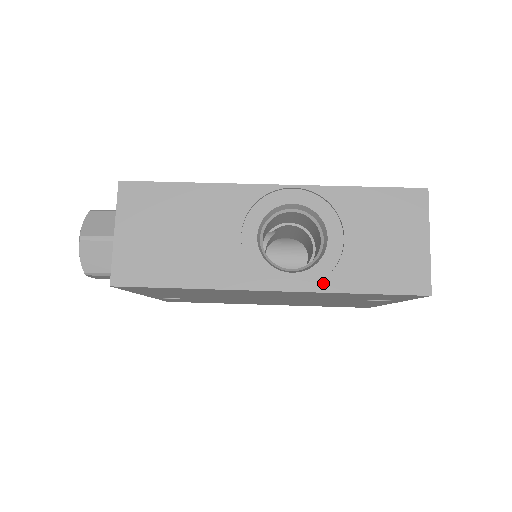
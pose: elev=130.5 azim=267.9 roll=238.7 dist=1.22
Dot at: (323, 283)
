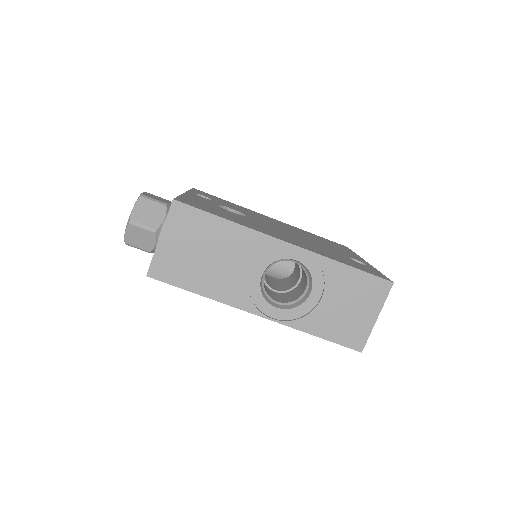
Dot at: (295, 322)
